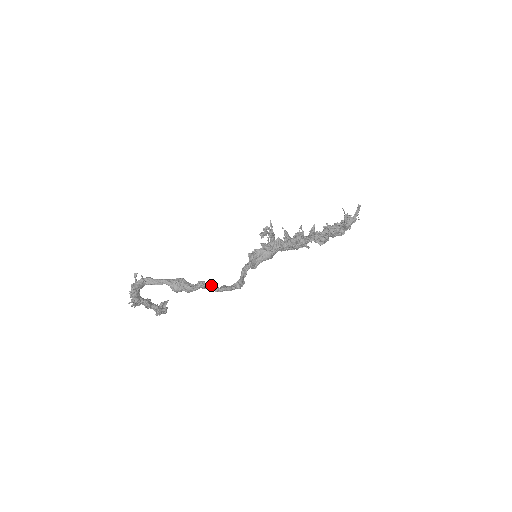
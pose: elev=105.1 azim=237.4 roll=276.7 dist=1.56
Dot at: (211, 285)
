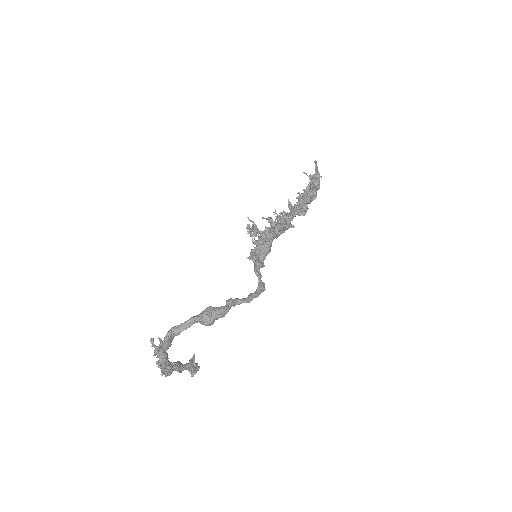
Dot at: (239, 299)
